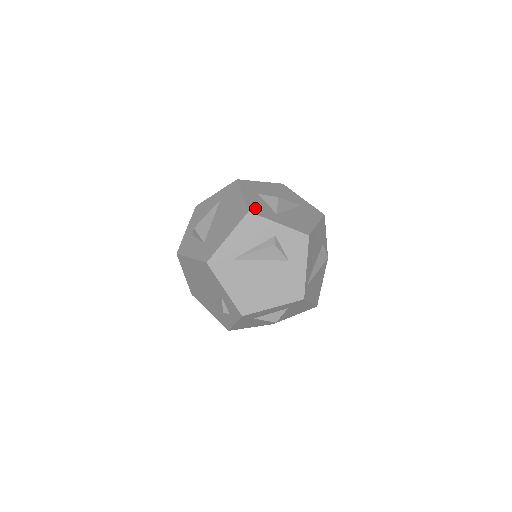
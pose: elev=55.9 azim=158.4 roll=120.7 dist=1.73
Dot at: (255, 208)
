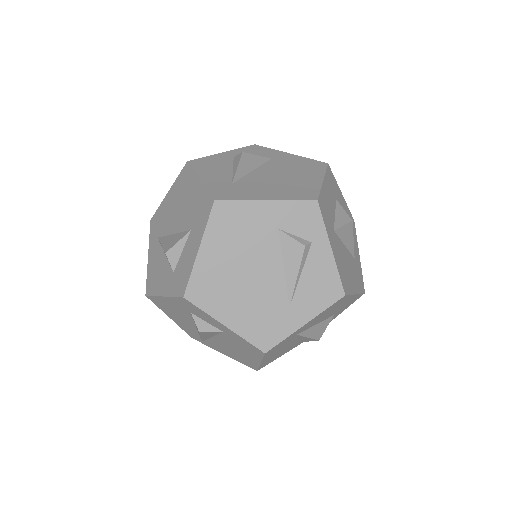
Dot at: occluded
